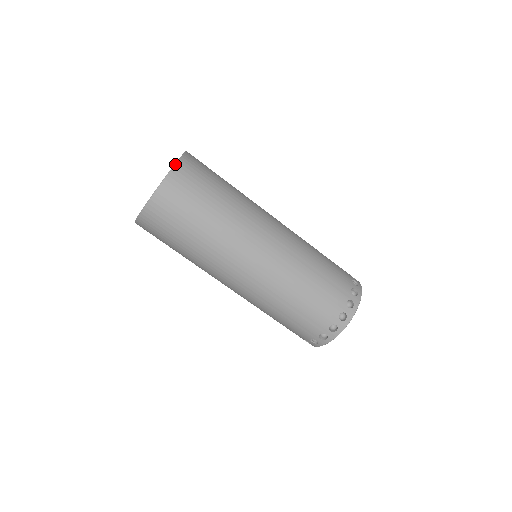
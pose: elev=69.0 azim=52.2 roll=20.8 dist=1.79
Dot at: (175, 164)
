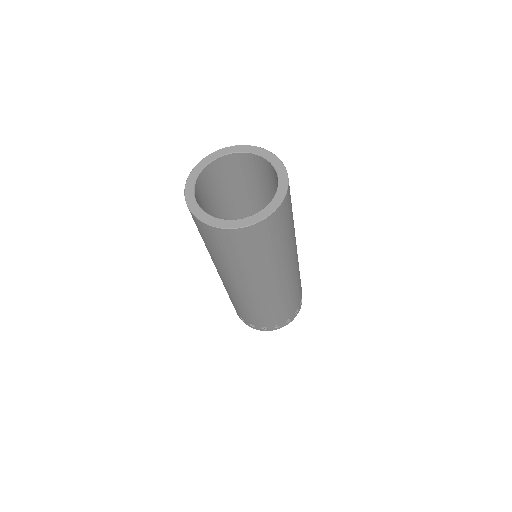
Dot at: occluded
